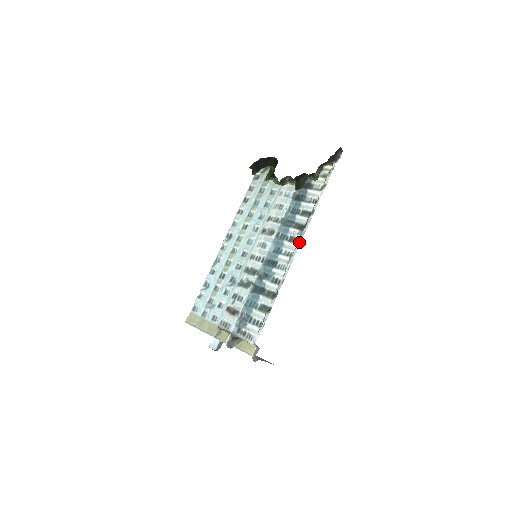
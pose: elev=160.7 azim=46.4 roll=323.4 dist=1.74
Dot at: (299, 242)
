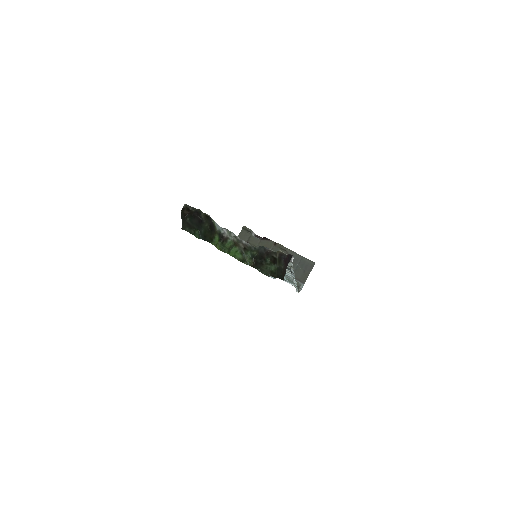
Dot at: occluded
